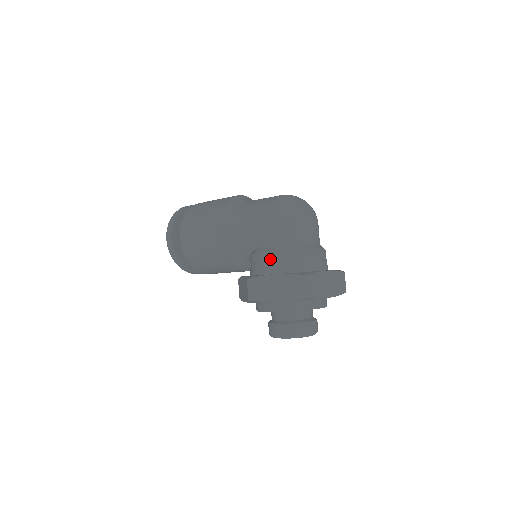
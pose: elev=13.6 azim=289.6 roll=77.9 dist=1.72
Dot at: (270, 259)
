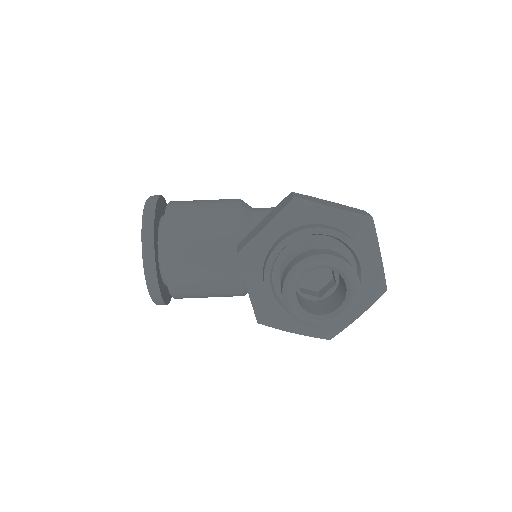
Dot at: occluded
